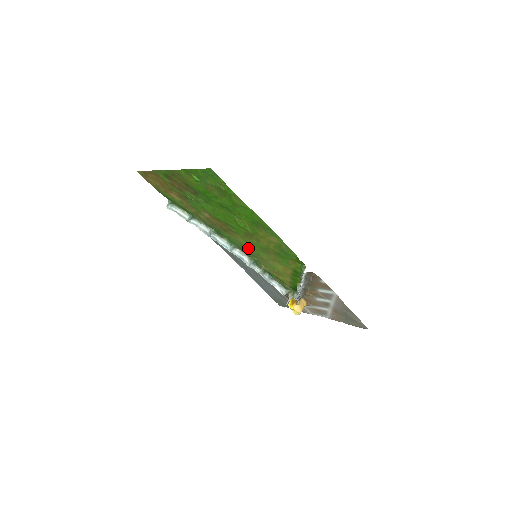
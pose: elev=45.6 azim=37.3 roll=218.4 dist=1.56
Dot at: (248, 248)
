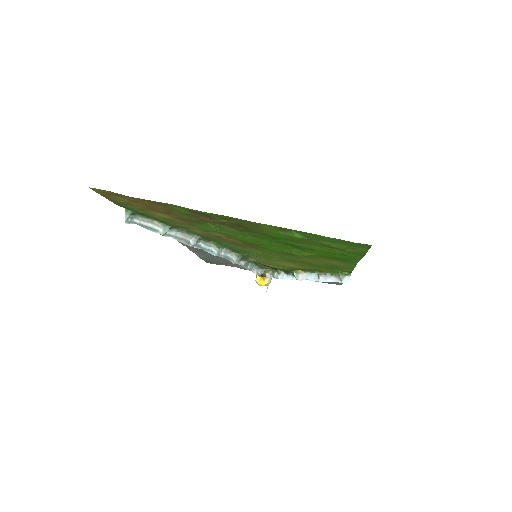
Dot at: (255, 253)
